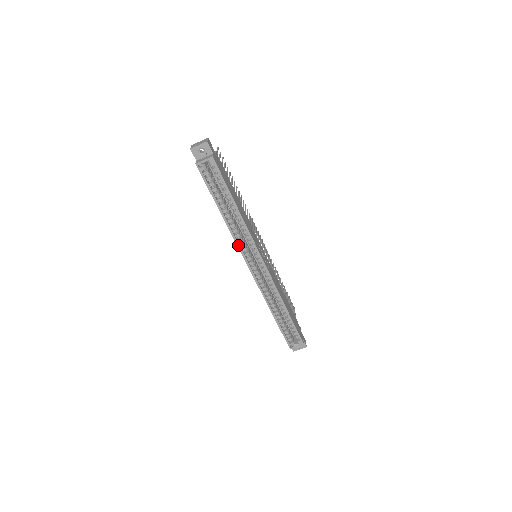
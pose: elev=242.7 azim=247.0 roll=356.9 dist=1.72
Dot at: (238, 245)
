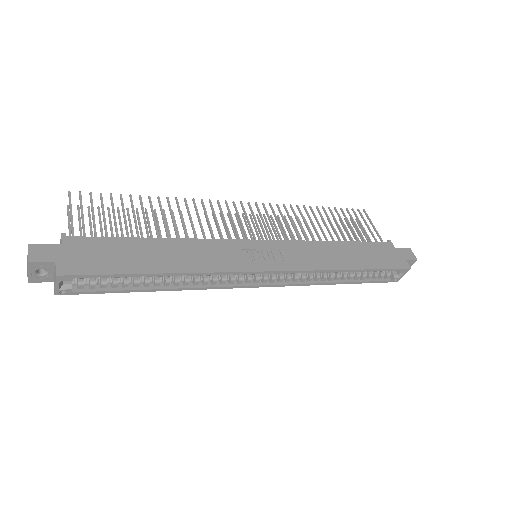
Dot at: (218, 288)
